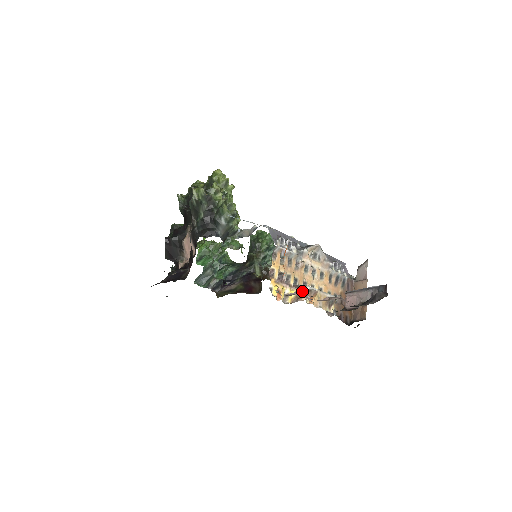
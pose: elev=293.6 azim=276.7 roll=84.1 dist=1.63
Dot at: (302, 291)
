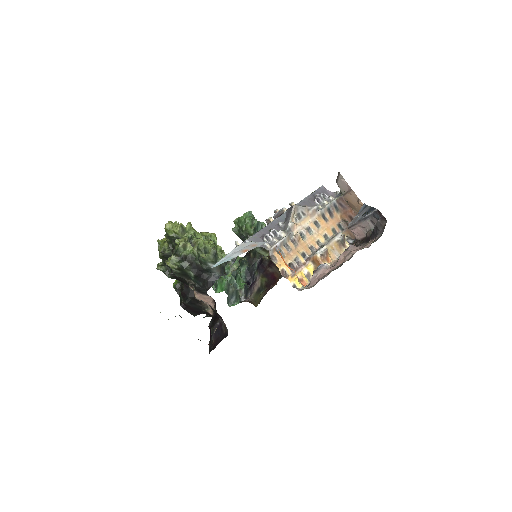
Dot at: (316, 261)
